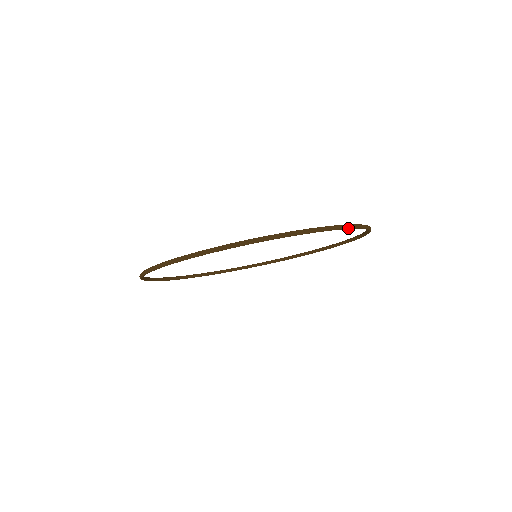
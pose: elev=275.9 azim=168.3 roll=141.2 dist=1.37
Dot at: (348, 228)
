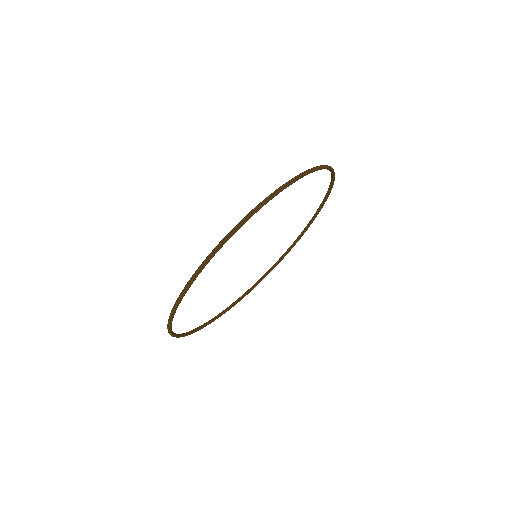
Dot at: (298, 179)
